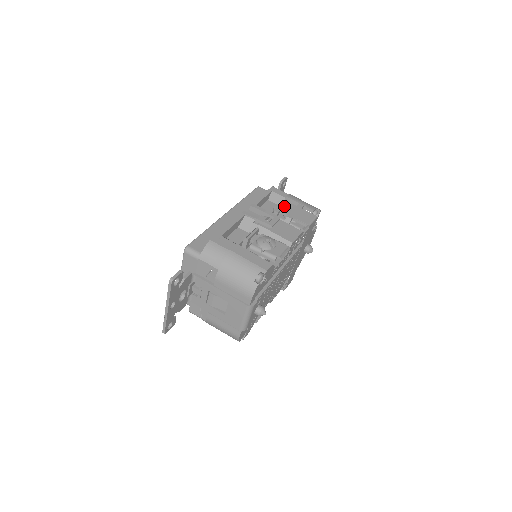
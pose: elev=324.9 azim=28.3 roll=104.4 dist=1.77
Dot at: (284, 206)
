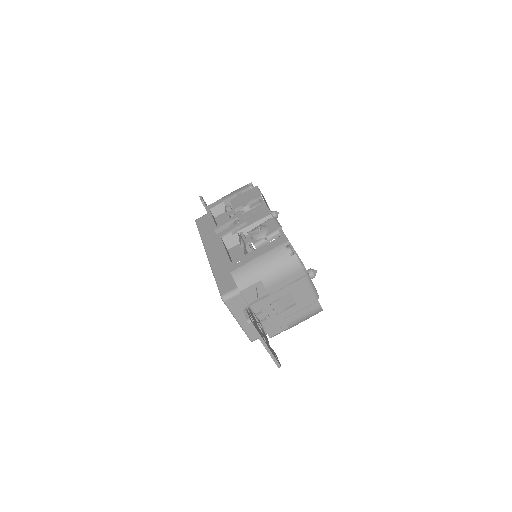
Dot at: (230, 207)
